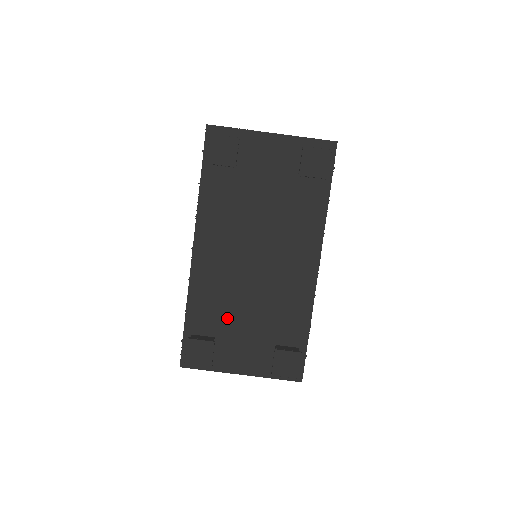
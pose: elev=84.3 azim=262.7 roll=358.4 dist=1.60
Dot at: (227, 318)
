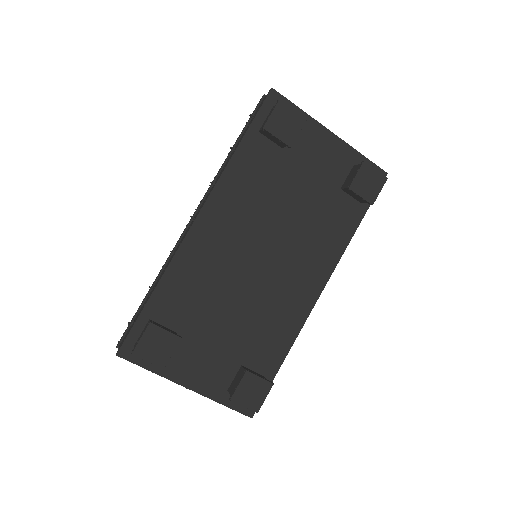
Dot at: (201, 314)
